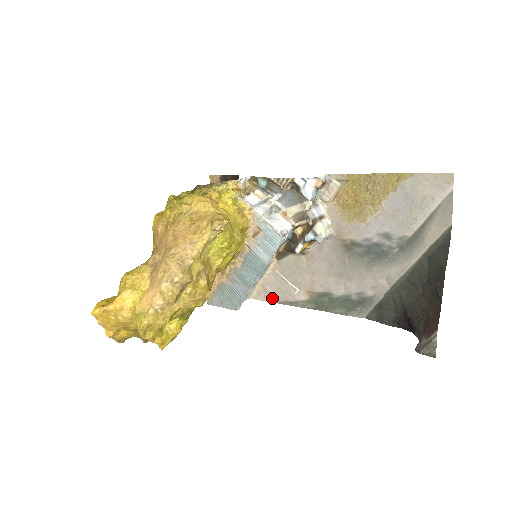
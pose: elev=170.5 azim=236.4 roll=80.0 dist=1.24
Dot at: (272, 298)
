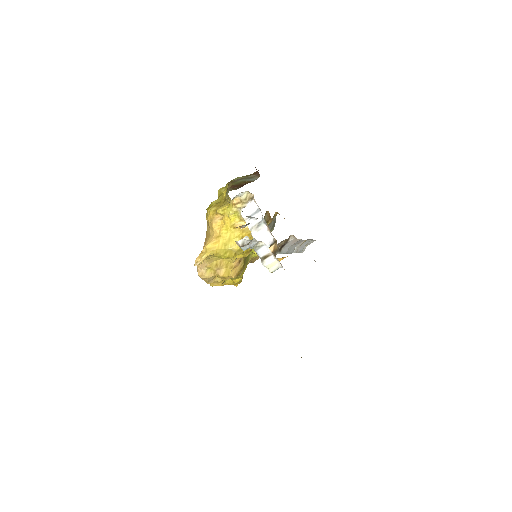
Dot at: occluded
